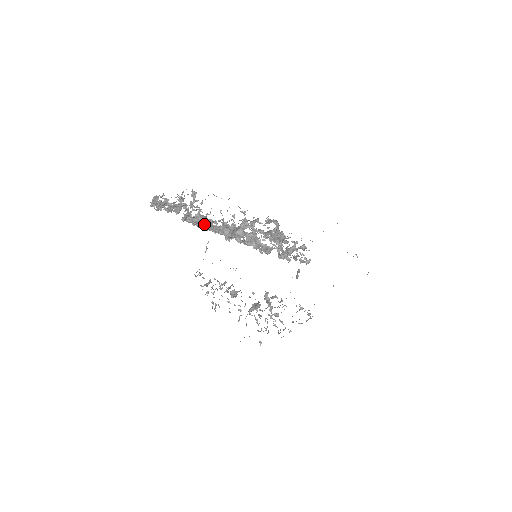
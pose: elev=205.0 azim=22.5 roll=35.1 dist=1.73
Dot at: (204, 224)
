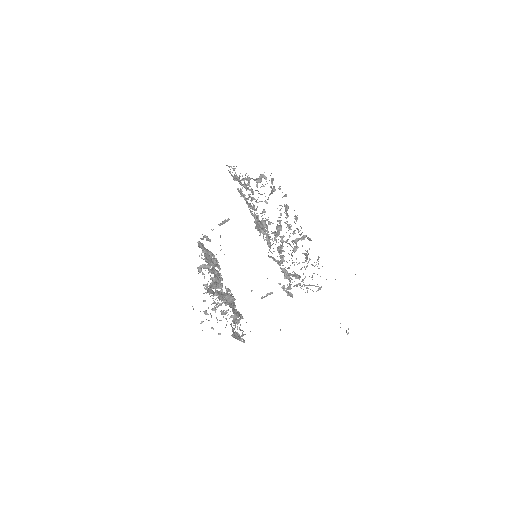
Dot at: occluded
